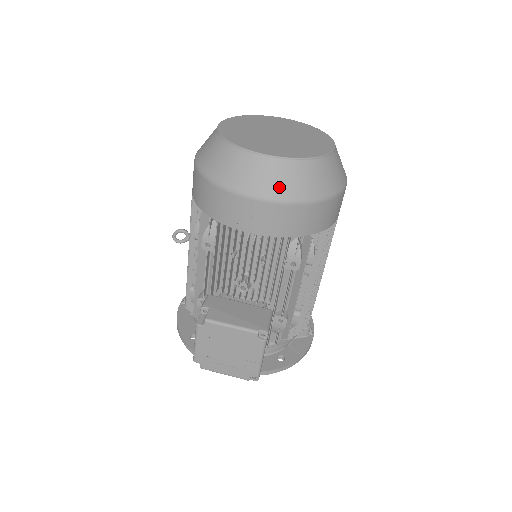
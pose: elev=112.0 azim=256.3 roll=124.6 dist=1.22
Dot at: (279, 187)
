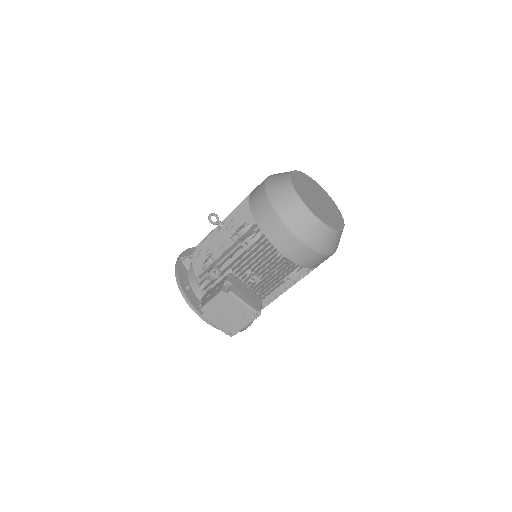
Dot at: (315, 239)
